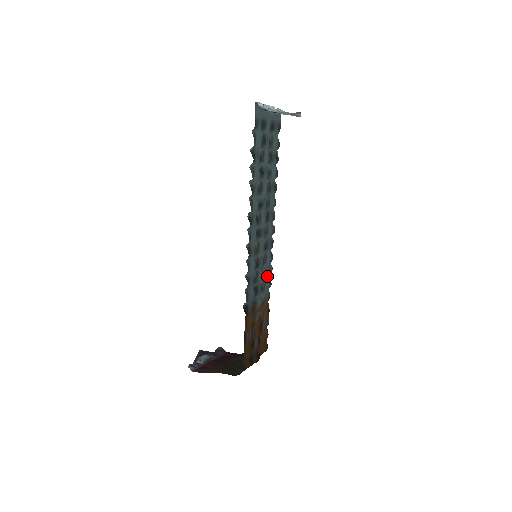
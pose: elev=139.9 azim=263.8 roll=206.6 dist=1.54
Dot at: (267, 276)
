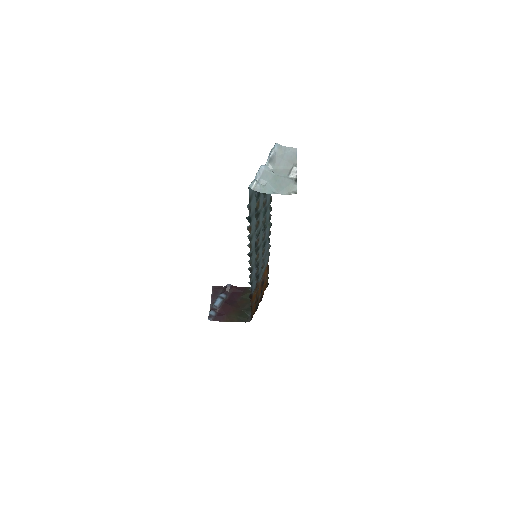
Dot at: (266, 255)
